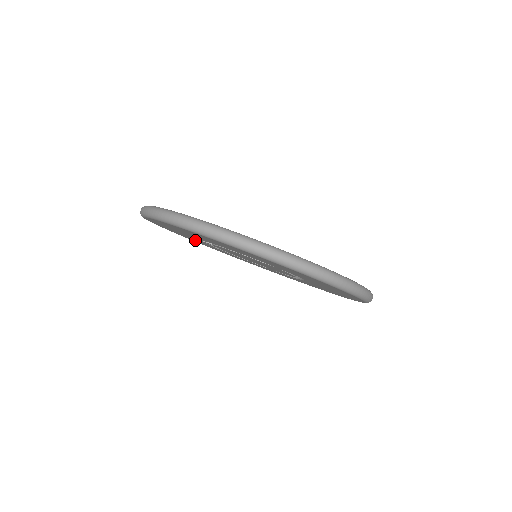
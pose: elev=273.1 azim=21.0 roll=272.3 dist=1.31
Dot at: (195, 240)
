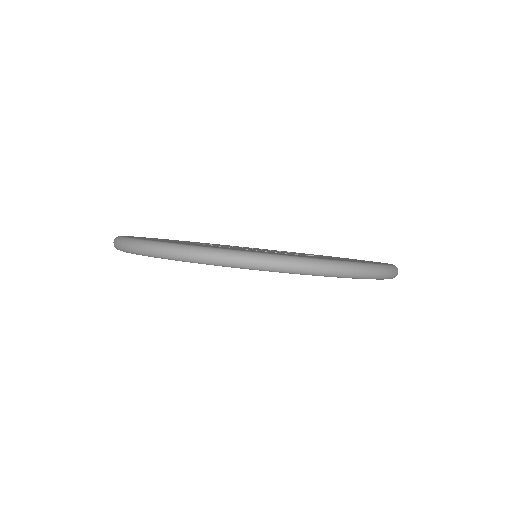
Dot at: occluded
